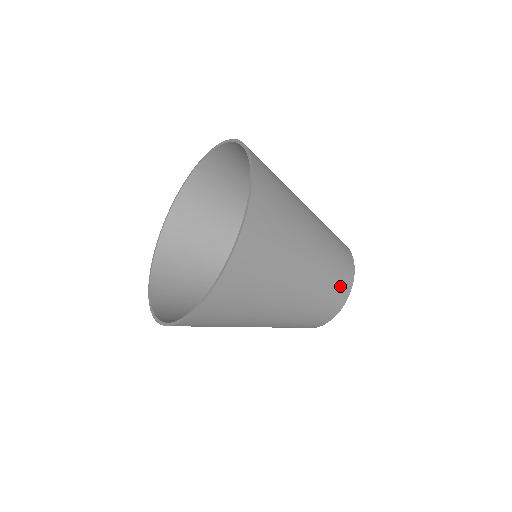
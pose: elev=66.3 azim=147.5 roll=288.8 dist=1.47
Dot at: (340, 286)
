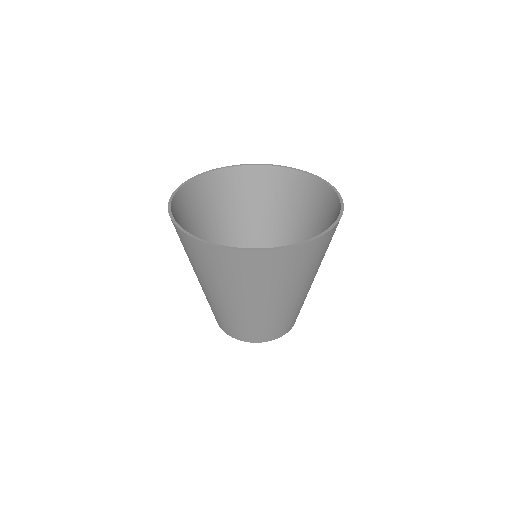
Dot at: (279, 329)
